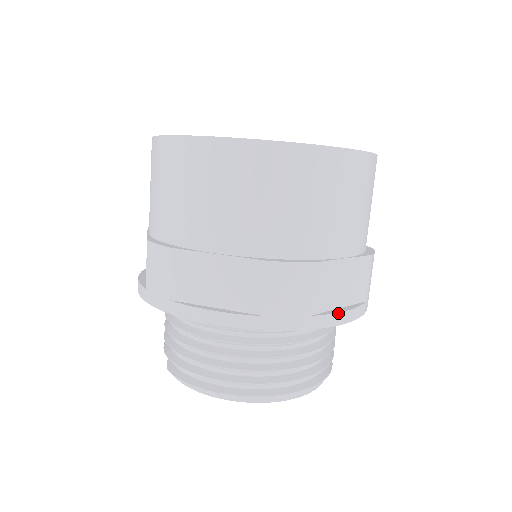
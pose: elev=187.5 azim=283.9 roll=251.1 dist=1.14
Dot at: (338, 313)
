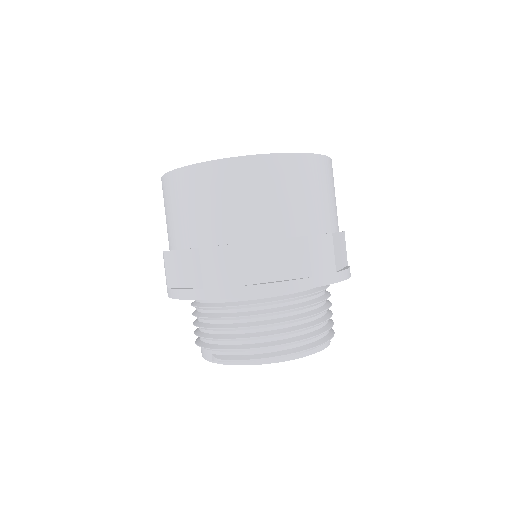
Dot at: (346, 270)
